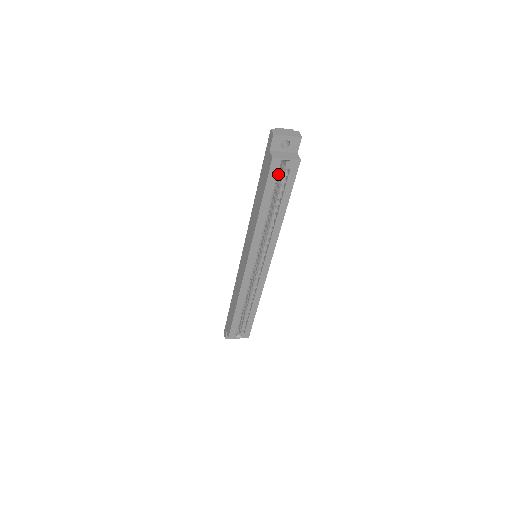
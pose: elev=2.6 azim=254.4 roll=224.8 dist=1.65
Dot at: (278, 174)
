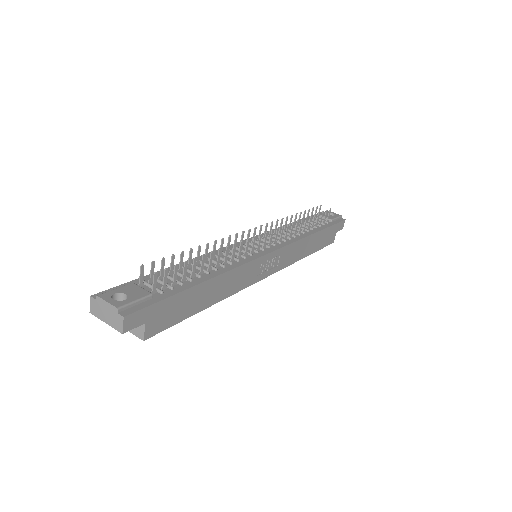
Dot at: occluded
